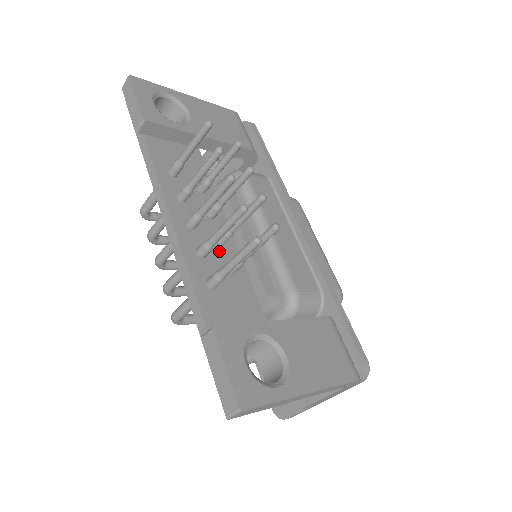
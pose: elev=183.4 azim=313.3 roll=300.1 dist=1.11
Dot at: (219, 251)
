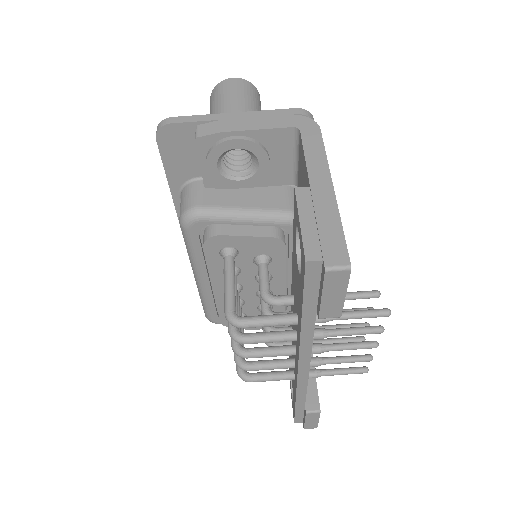
Dot at: occluded
